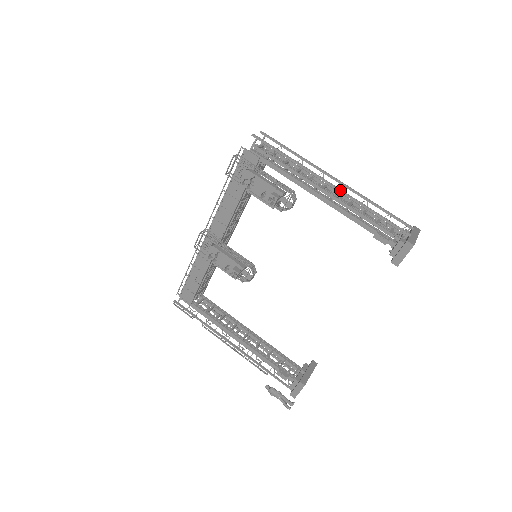
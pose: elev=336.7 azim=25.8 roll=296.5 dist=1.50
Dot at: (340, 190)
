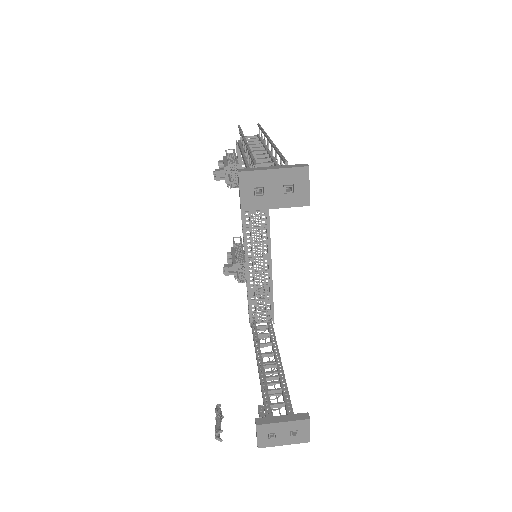
Dot at: (245, 143)
